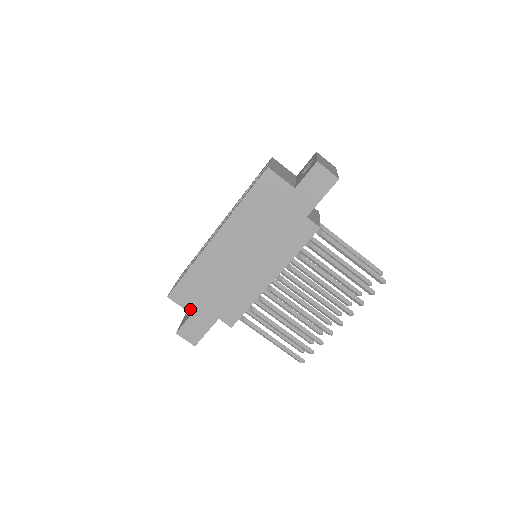
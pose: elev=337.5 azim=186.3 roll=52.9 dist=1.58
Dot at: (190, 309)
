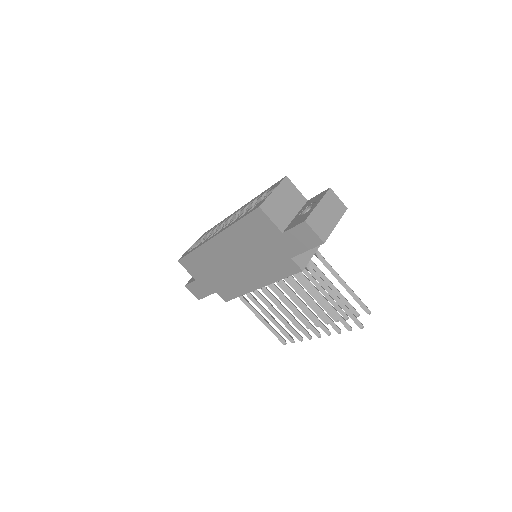
Dot at: (195, 276)
